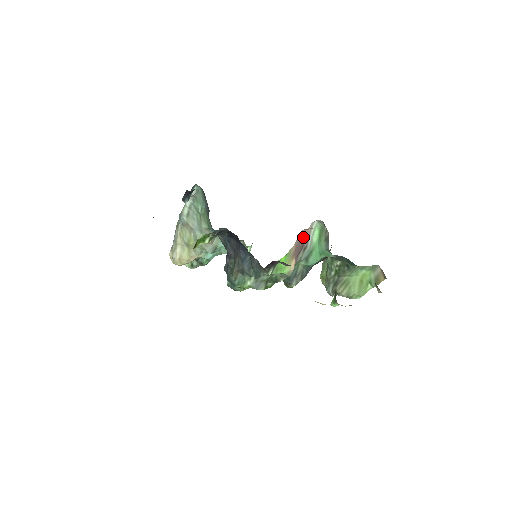
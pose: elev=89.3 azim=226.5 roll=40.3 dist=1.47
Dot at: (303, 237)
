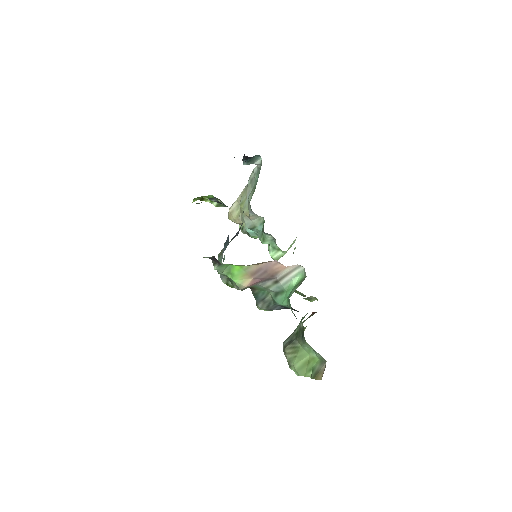
Dot at: (277, 269)
